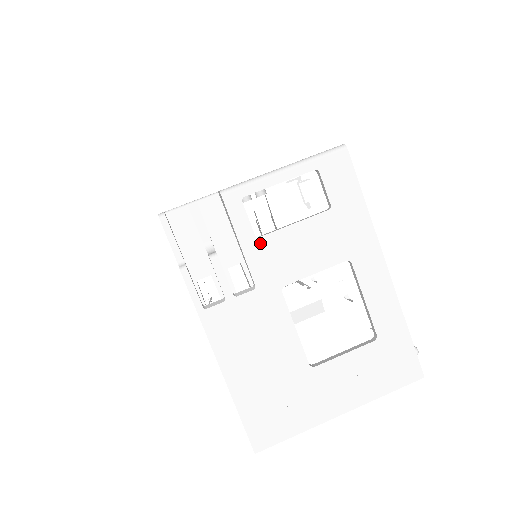
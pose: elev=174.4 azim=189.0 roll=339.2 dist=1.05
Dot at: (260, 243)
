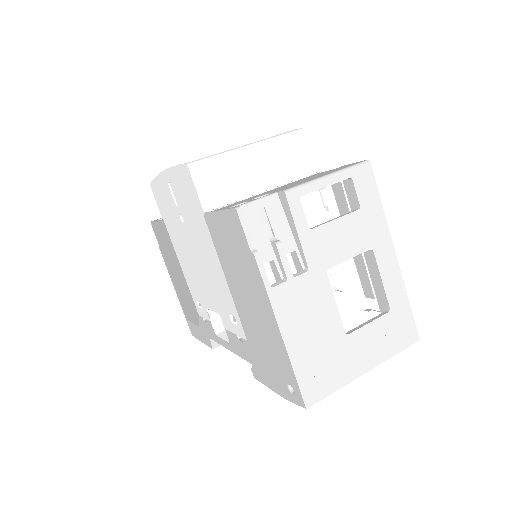
Dot at: (312, 234)
